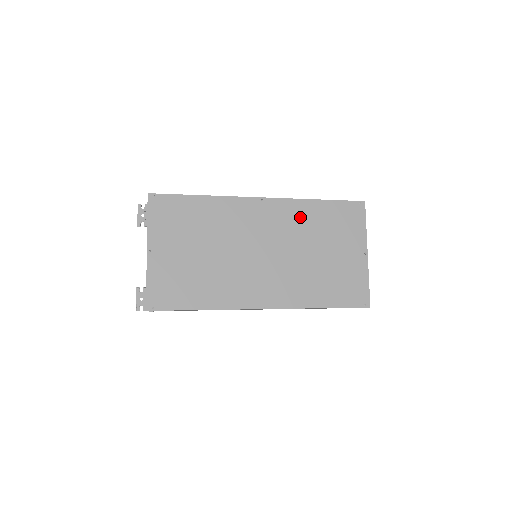
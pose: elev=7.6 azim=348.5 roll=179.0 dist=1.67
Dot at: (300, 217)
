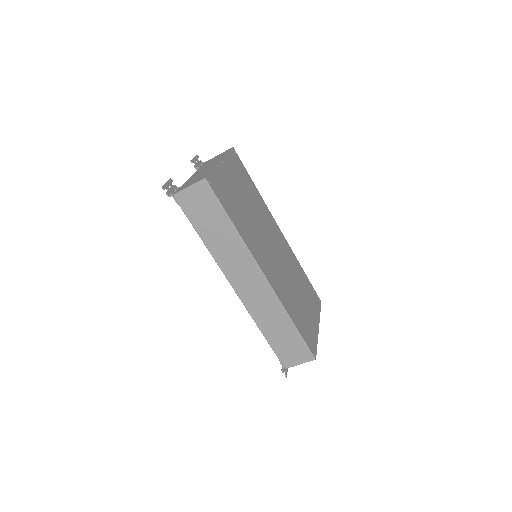
Dot at: (294, 264)
